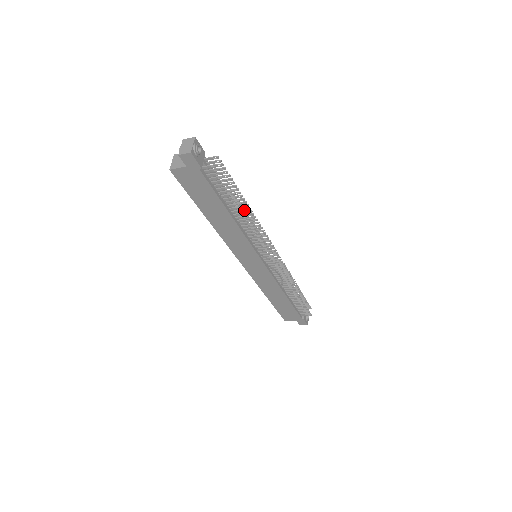
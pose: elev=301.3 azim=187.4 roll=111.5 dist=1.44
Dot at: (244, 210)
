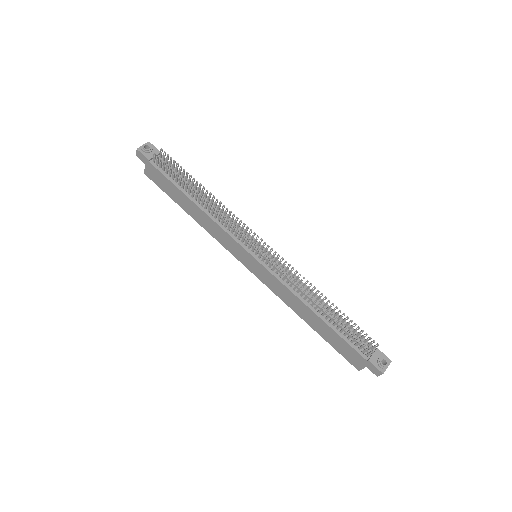
Dot at: (197, 192)
